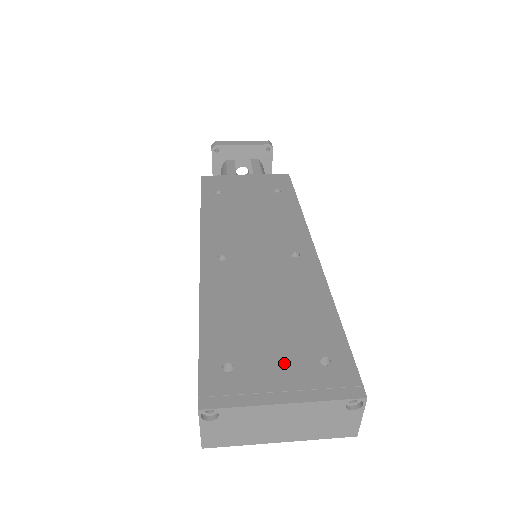
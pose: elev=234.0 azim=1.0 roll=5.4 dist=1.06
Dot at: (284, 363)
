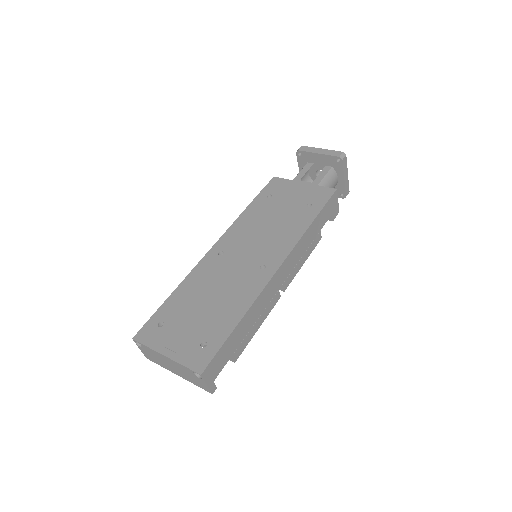
Dot at: (185, 335)
